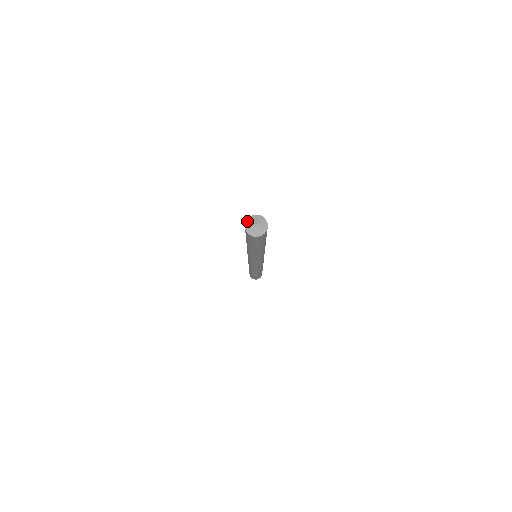
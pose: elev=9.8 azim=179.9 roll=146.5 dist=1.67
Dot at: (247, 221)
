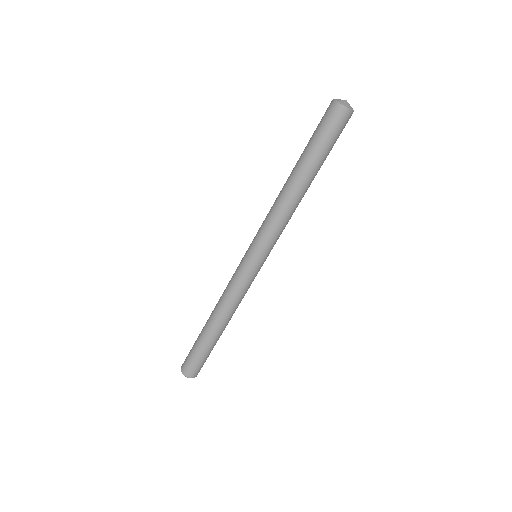
Dot at: (335, 99)
